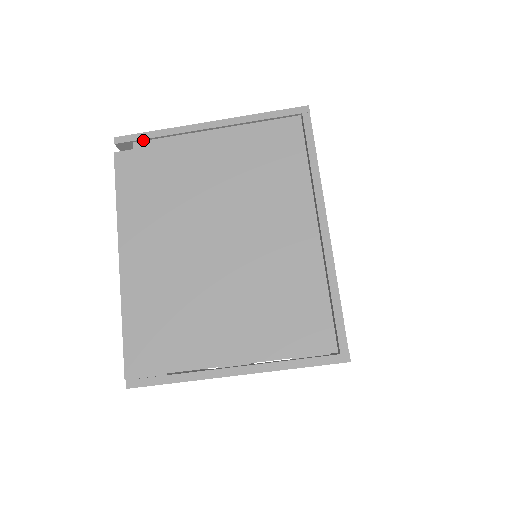
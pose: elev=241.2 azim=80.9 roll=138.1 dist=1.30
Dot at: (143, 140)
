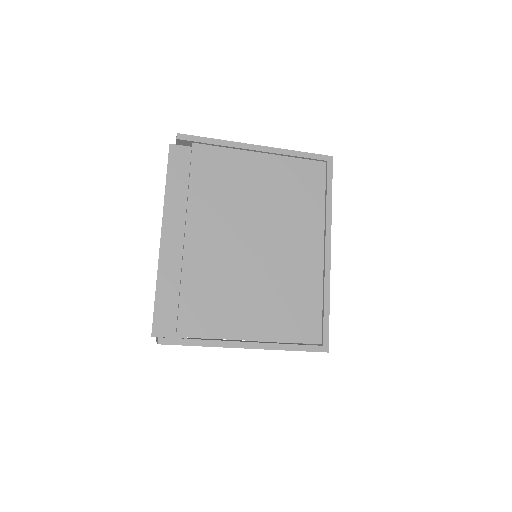
Dot at: (201, 143)
